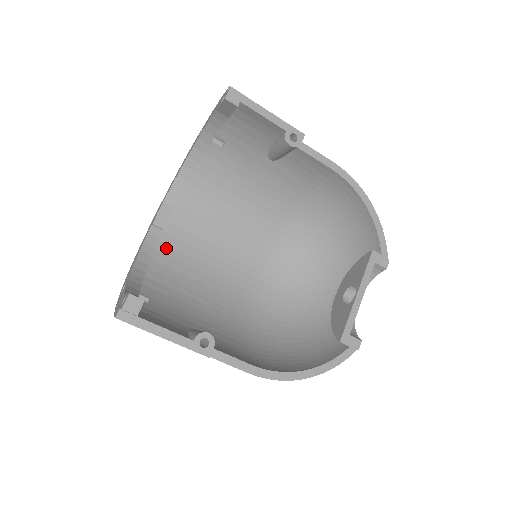
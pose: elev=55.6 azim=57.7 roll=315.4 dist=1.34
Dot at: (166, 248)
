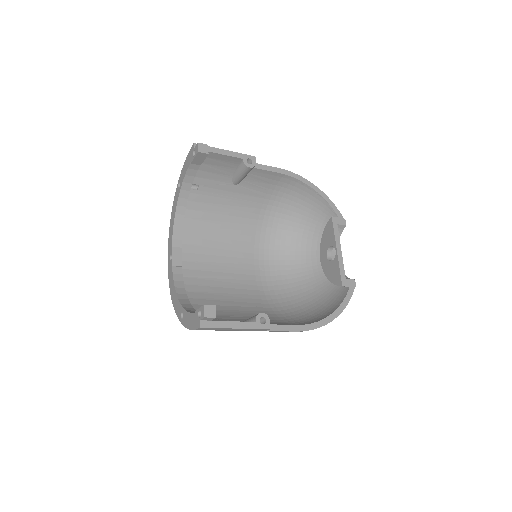
Dot at: (188, 280)
